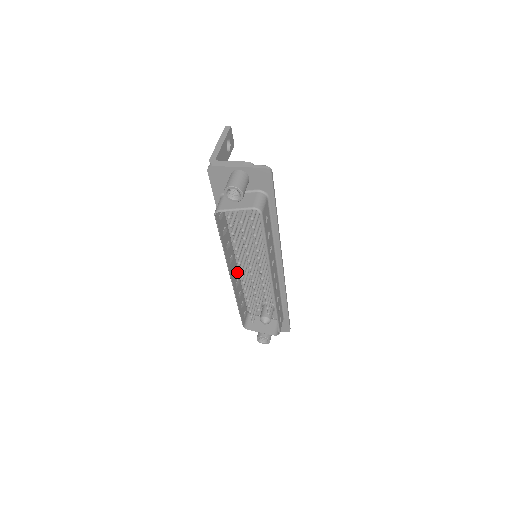
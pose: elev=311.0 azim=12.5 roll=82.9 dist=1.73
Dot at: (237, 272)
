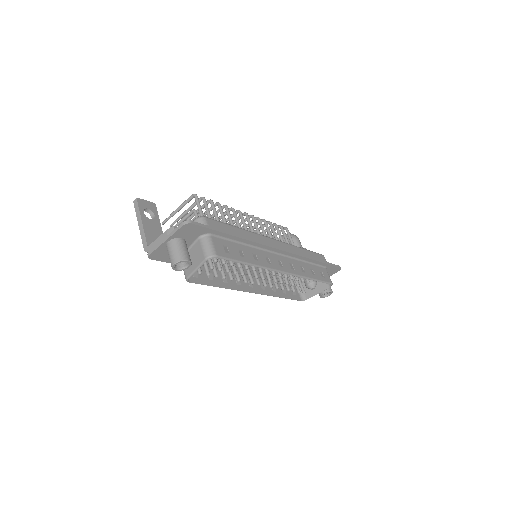
Dot at: (254, 279)
